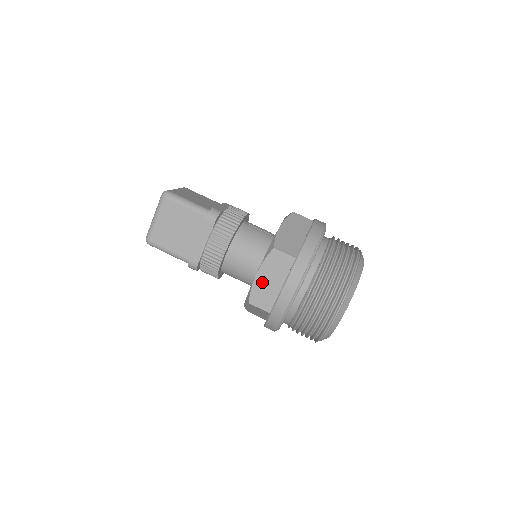
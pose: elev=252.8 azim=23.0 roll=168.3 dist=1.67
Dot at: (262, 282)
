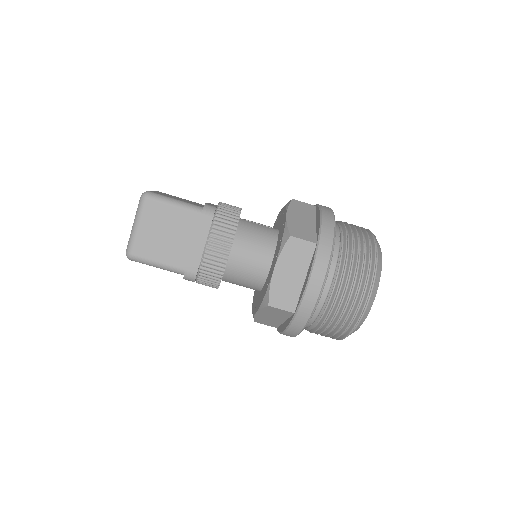
Dot at: (281, 278)
